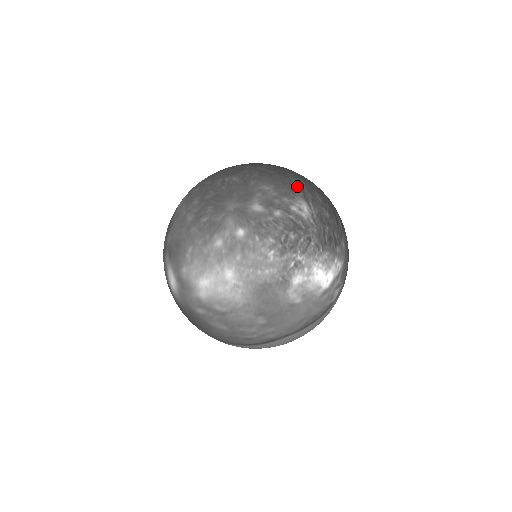
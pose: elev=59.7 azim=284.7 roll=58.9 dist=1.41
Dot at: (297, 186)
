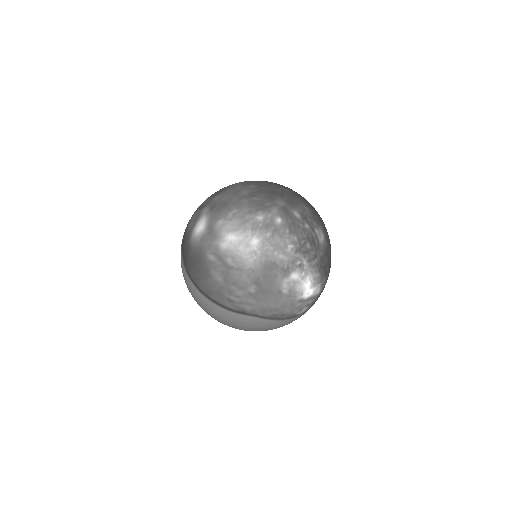
Dot at: (322, 222)
